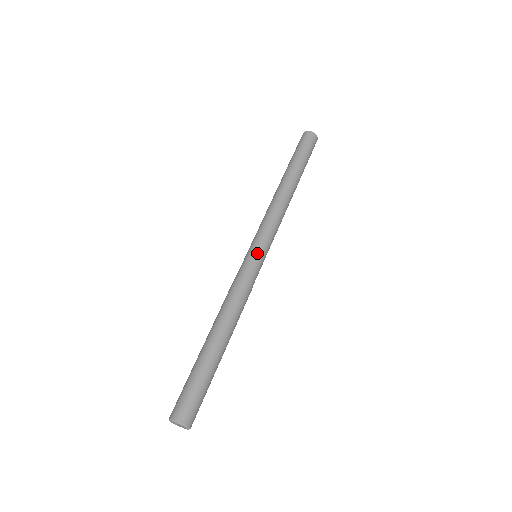
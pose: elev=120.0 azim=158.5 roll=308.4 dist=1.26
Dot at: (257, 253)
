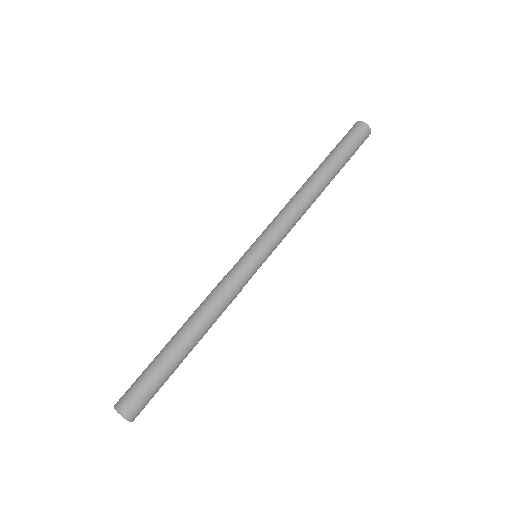
Dot at: (249, 250)
